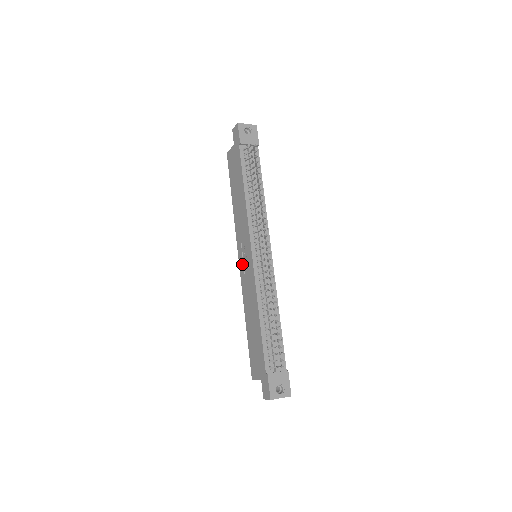
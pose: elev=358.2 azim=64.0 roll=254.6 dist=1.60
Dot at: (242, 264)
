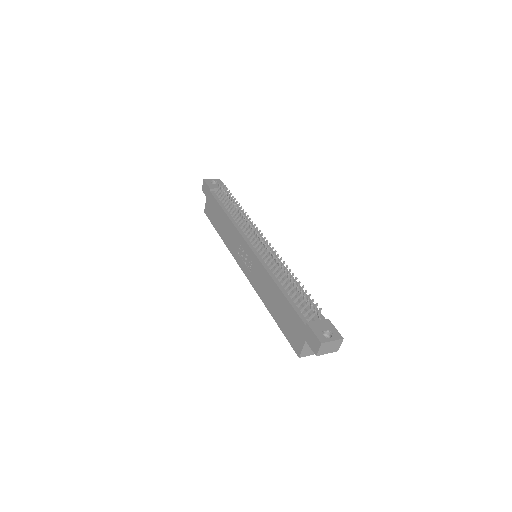
Dot at: (246, 269)
